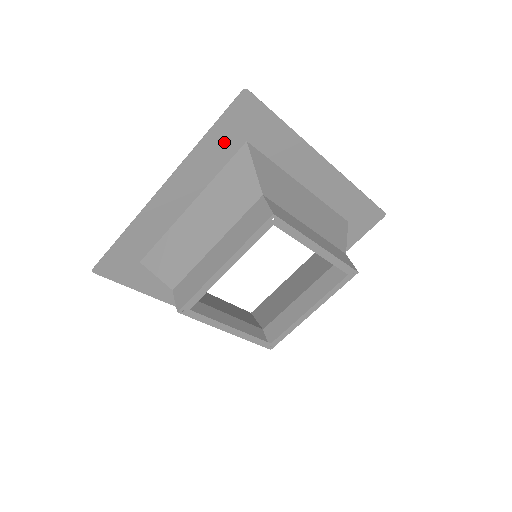
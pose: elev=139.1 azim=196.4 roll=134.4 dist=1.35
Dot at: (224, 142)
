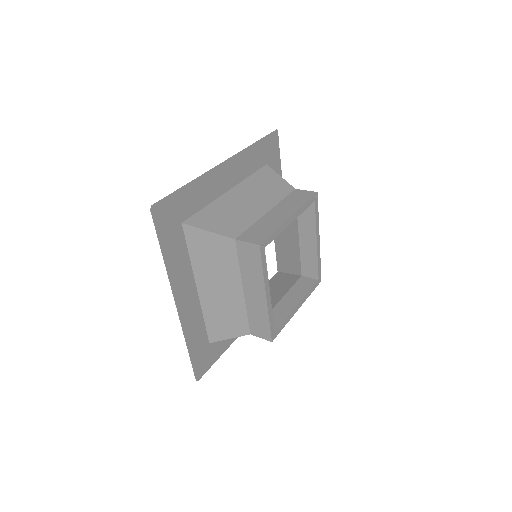
Dot at: (259, 155)
